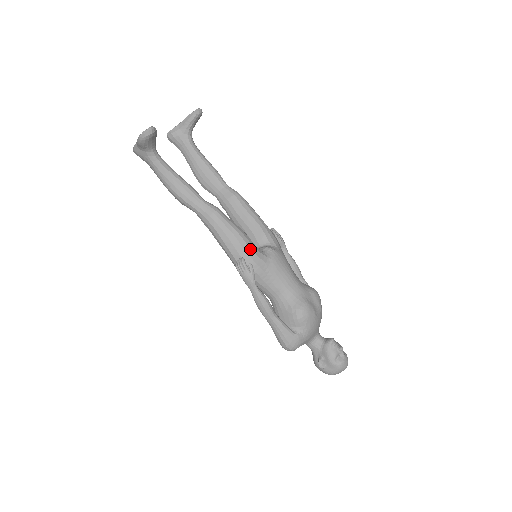
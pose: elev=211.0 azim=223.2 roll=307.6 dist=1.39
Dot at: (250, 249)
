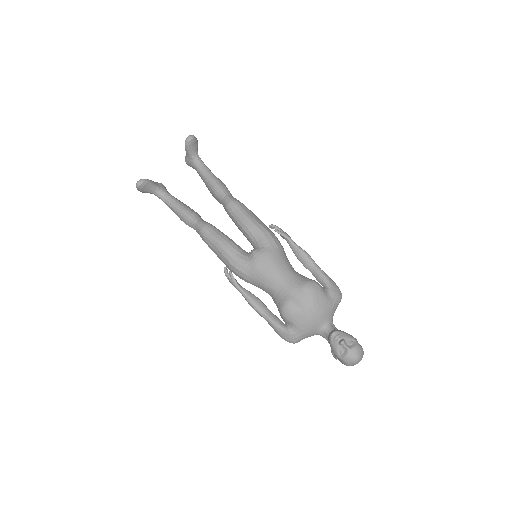
Dot at: (230, 258)
